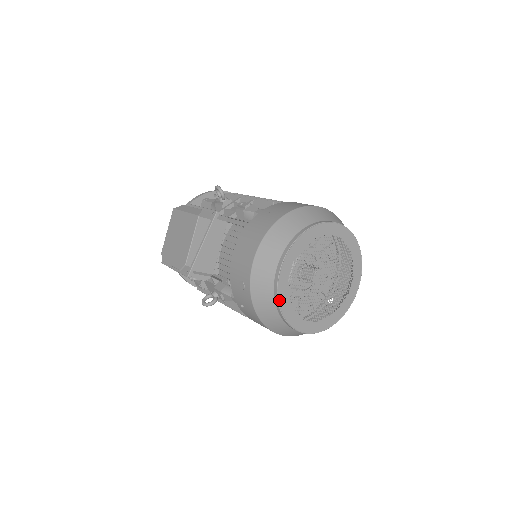
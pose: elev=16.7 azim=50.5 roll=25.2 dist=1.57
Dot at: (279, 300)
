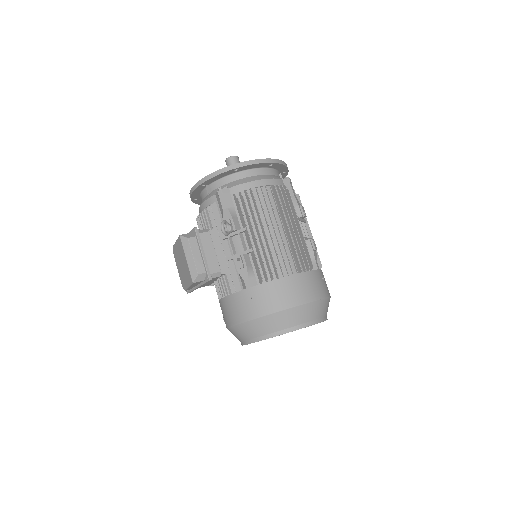
Dot at: occluded
